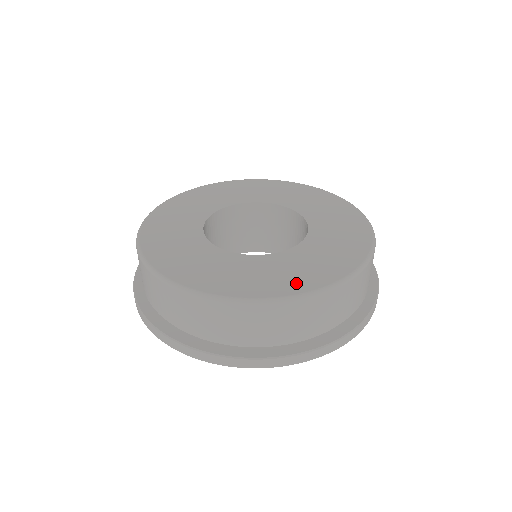
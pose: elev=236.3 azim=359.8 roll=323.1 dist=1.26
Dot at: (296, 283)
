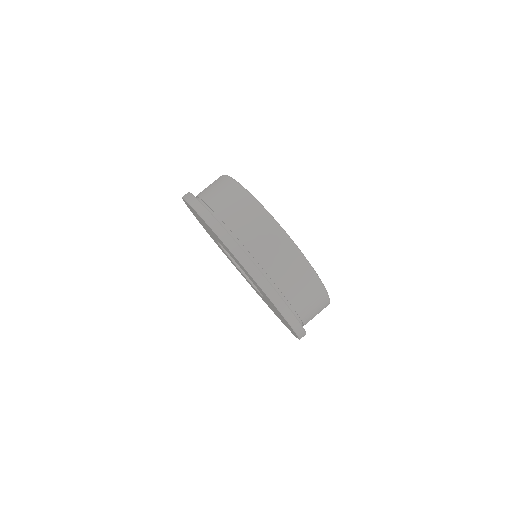
Dot at: occluded
